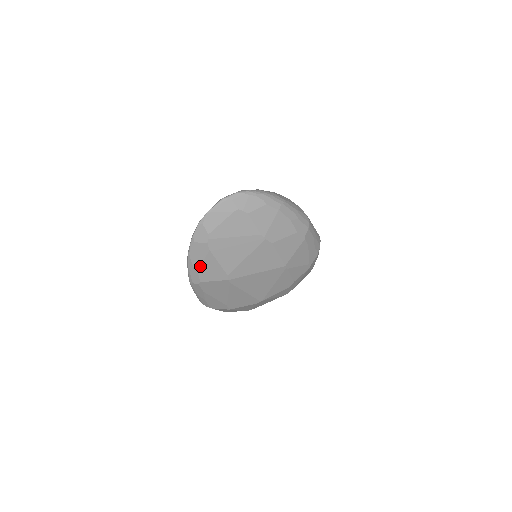
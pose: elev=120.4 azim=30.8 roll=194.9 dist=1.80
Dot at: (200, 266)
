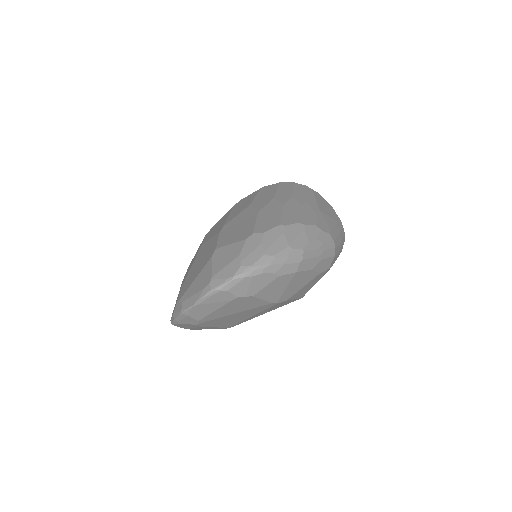
Dot at: (190, 328)
